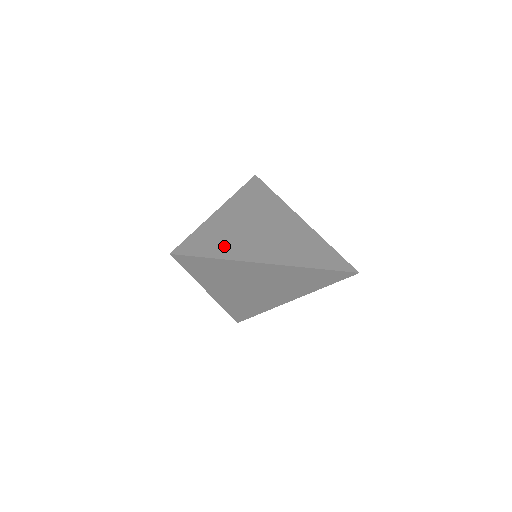
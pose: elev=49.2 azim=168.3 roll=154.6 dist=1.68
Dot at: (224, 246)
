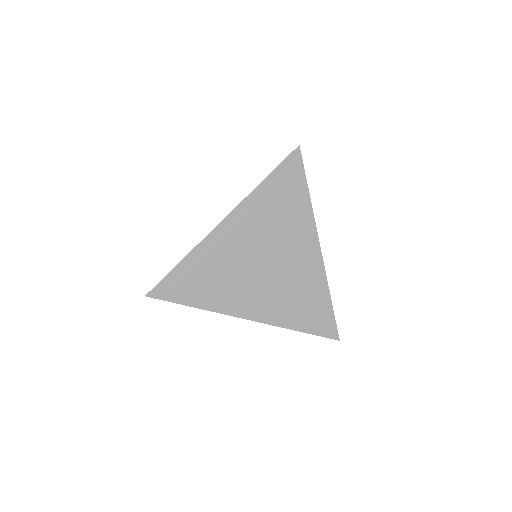
Dot at: (208, 289)
